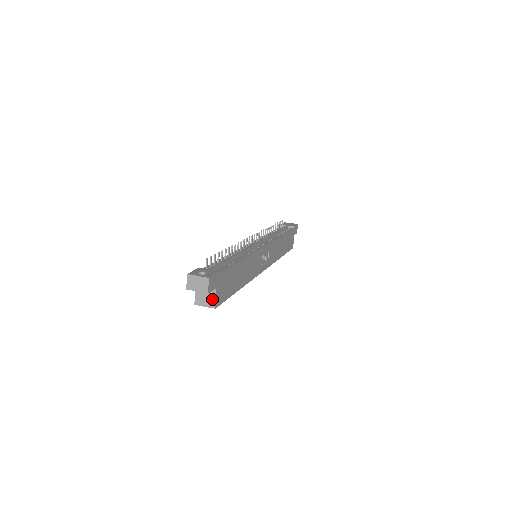
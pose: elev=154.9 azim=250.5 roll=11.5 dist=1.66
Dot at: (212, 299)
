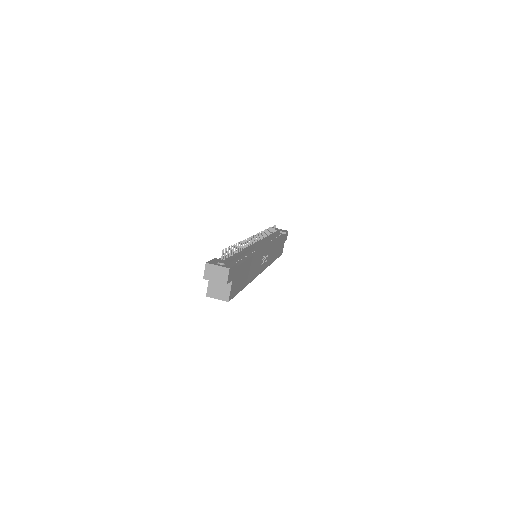
Dot at: (226, 292)
